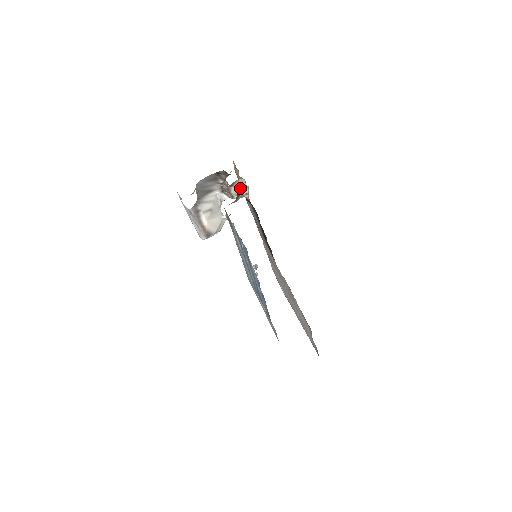
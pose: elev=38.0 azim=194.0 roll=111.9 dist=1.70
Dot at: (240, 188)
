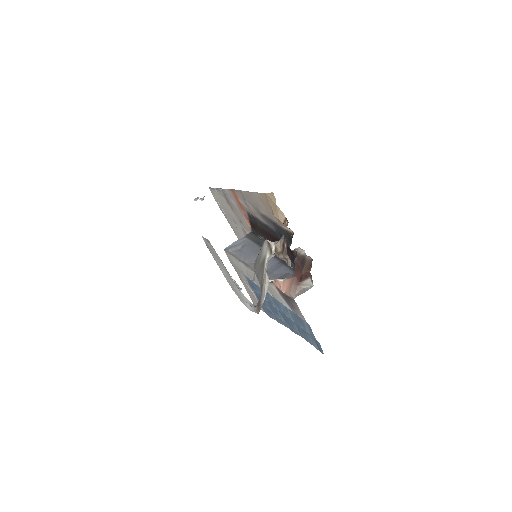
Dot at: (308, 272)
